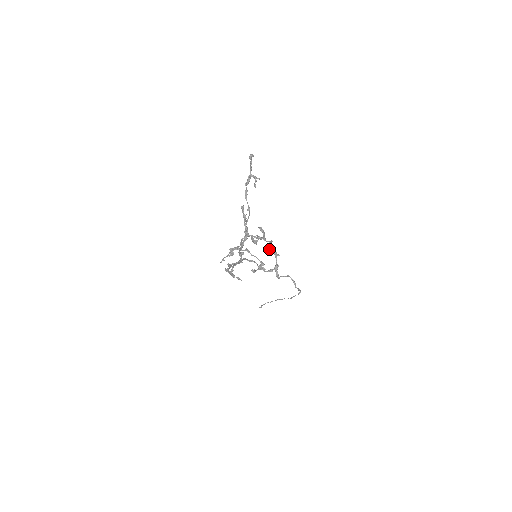
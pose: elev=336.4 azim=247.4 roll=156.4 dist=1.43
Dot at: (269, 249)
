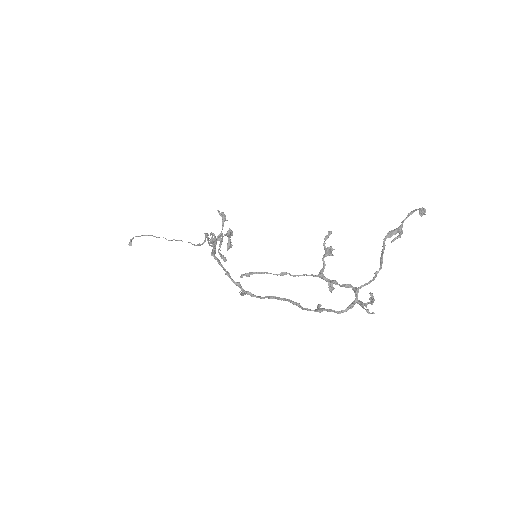
Dot at: occluded
